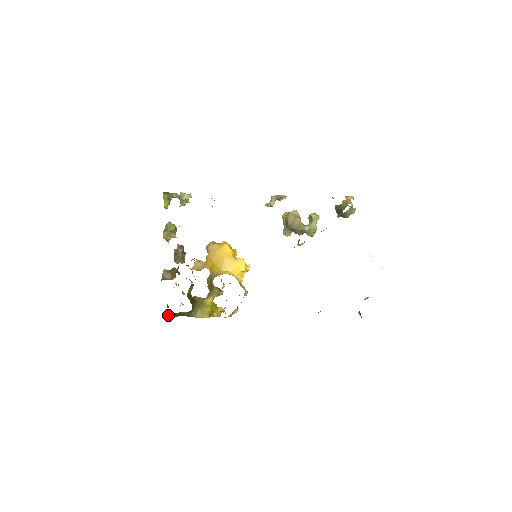
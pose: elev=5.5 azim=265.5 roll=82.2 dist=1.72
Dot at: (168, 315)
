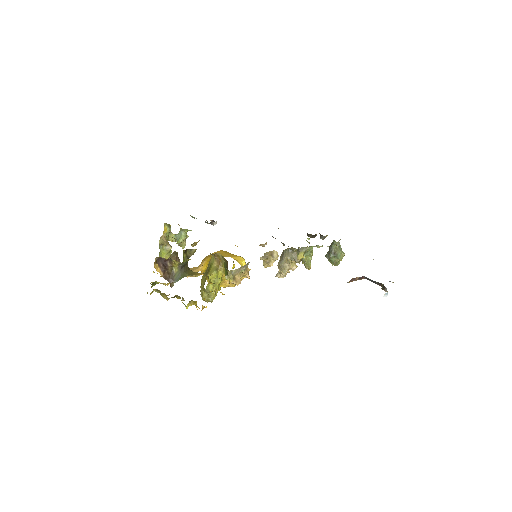
Dot at: (157, 265)
